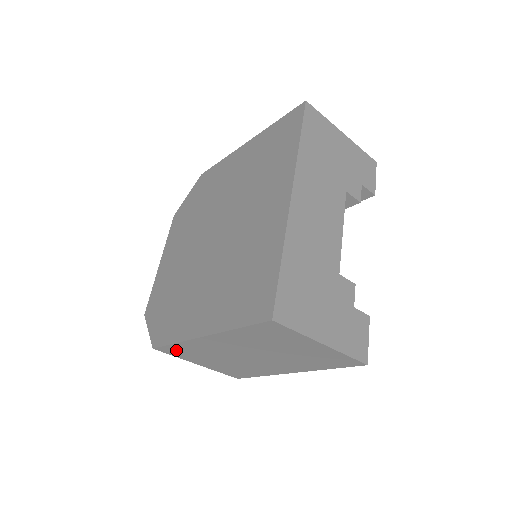
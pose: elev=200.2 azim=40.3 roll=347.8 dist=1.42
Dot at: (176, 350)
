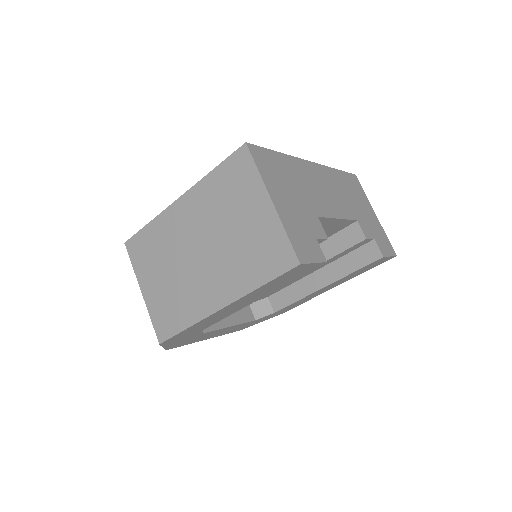
Dot at: (142, 245)
